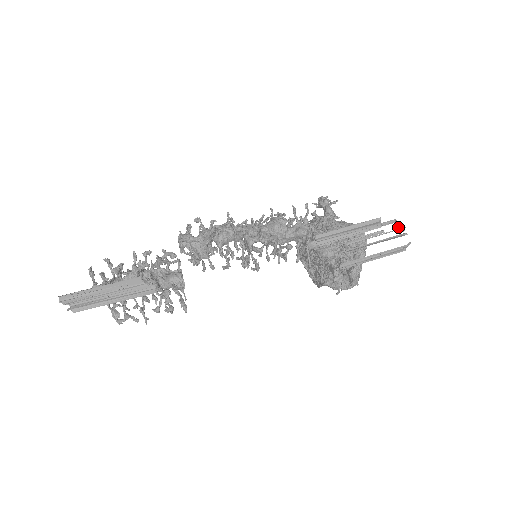
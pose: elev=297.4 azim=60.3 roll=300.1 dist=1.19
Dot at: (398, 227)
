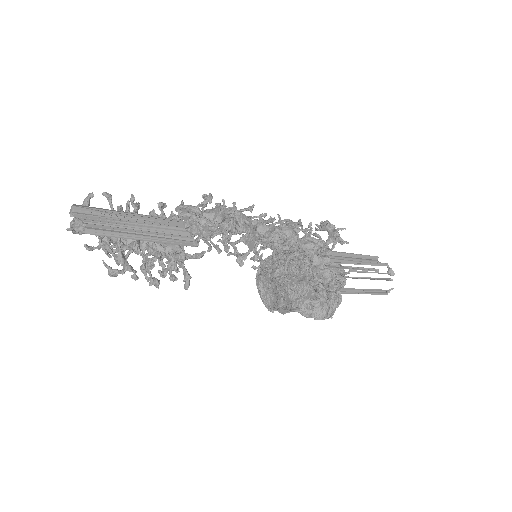
Dot at: (389, 270)
